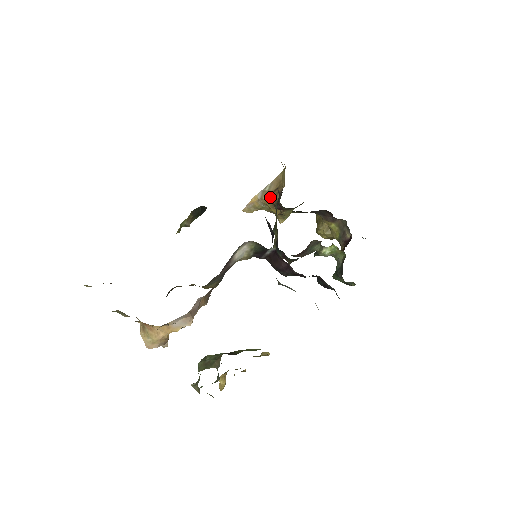
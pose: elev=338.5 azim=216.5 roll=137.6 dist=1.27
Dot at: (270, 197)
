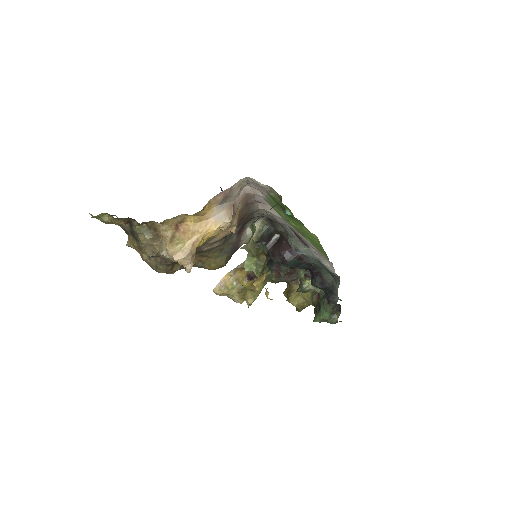
Dot at: (243, 270)
